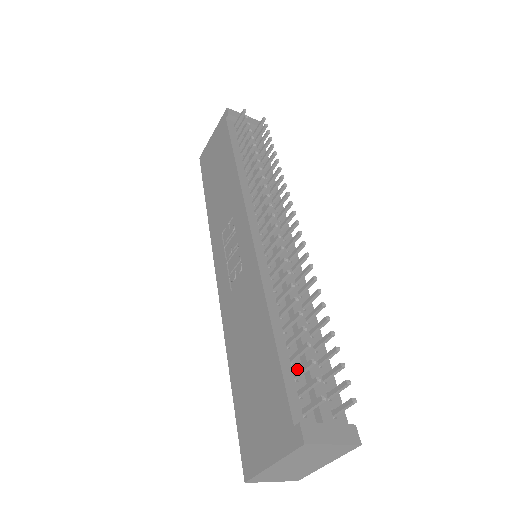
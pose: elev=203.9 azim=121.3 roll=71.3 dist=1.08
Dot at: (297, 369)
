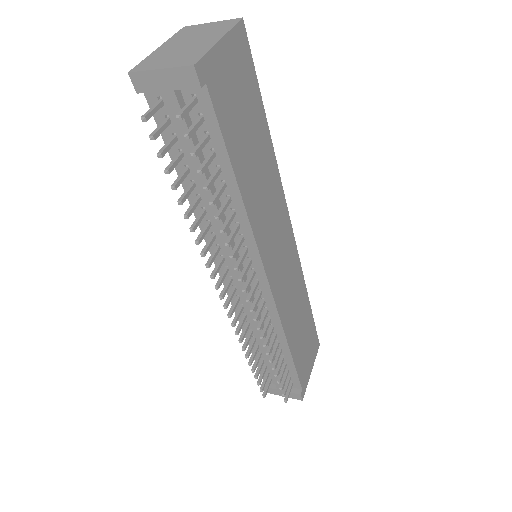
Dot at: occluded
